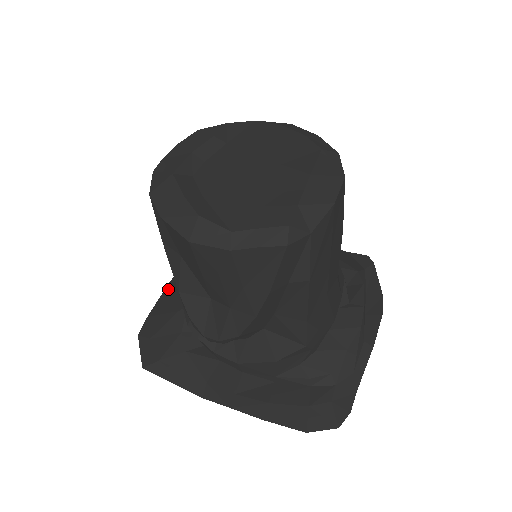
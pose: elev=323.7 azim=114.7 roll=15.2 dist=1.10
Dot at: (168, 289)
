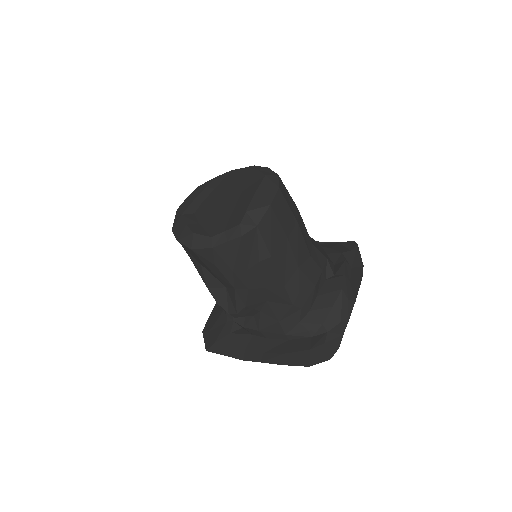
Dot at: occluded
